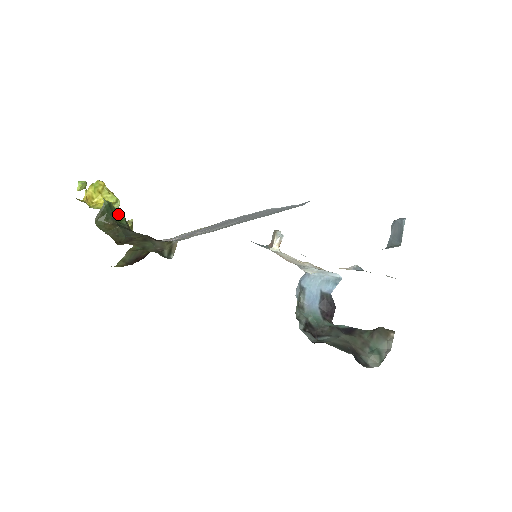
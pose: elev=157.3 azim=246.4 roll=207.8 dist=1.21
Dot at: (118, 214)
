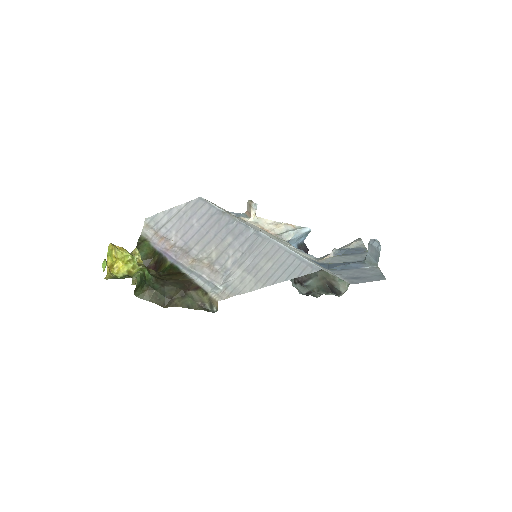
Dot at: (144, 274)
